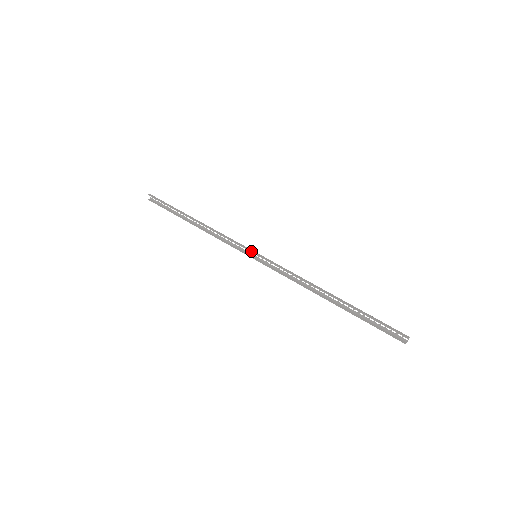
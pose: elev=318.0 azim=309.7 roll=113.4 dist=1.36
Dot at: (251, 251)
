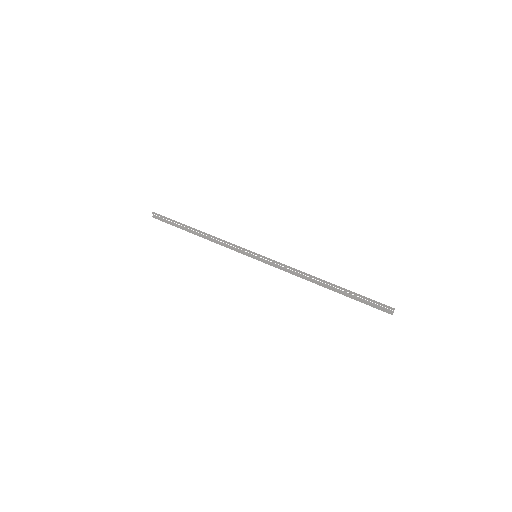
Dot at: occluded
